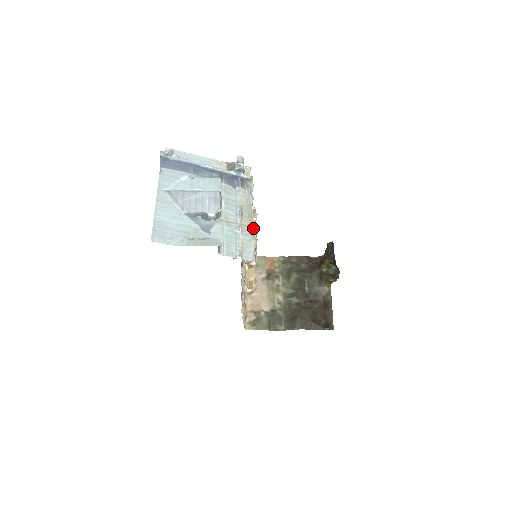
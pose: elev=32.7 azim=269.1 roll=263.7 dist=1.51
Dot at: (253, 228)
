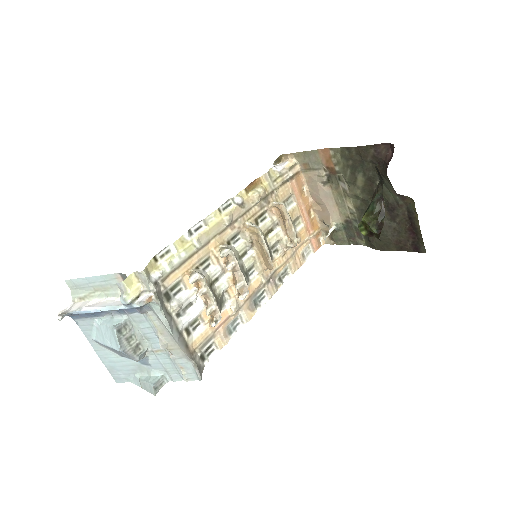
Dot at: (182, 350)
